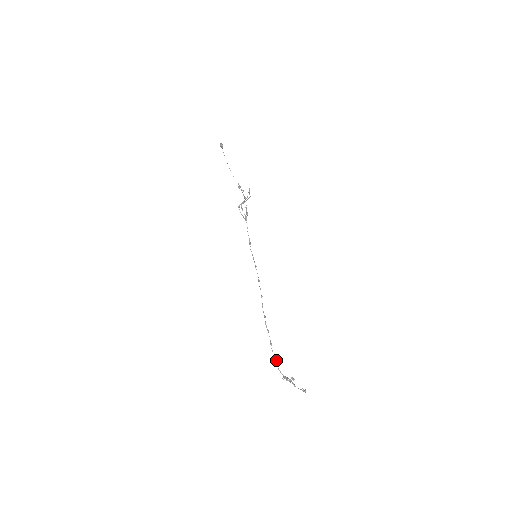
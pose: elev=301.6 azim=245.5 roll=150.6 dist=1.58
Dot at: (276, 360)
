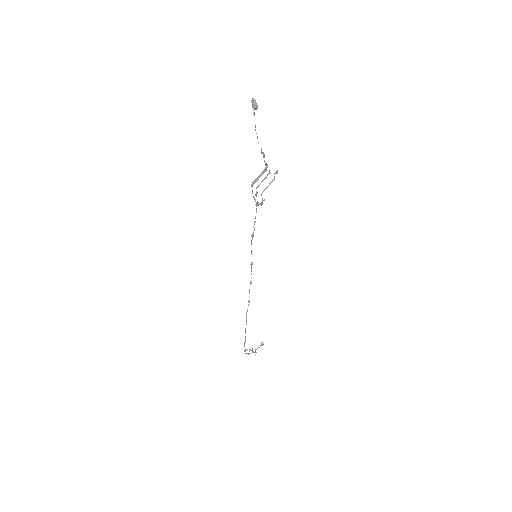
Dot at: occluded
